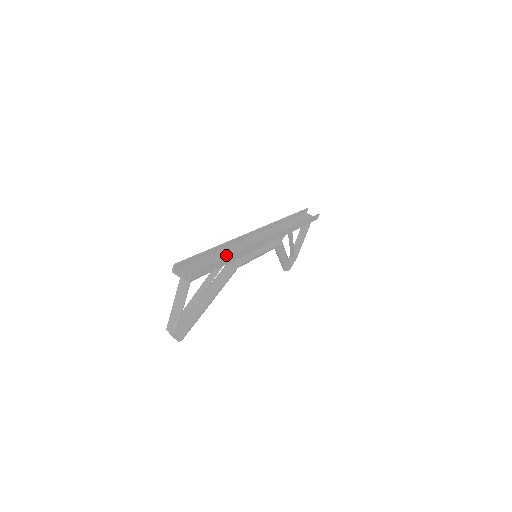
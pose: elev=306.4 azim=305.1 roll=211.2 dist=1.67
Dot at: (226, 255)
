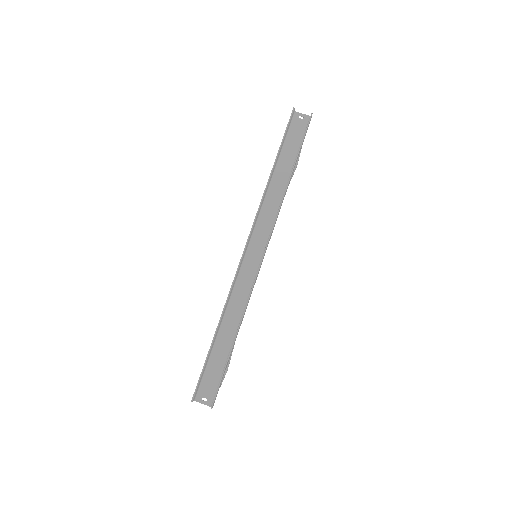
Dot at: (229, 328)
